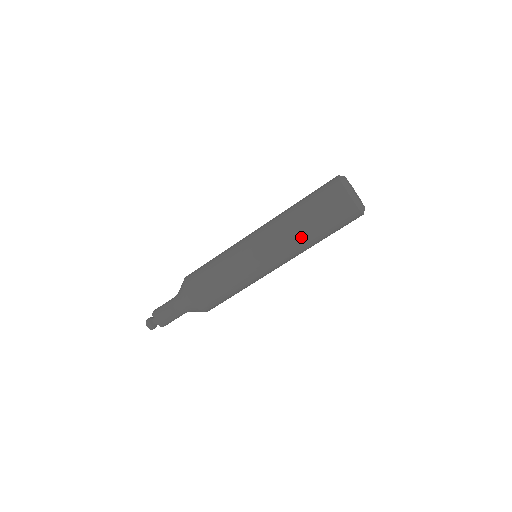
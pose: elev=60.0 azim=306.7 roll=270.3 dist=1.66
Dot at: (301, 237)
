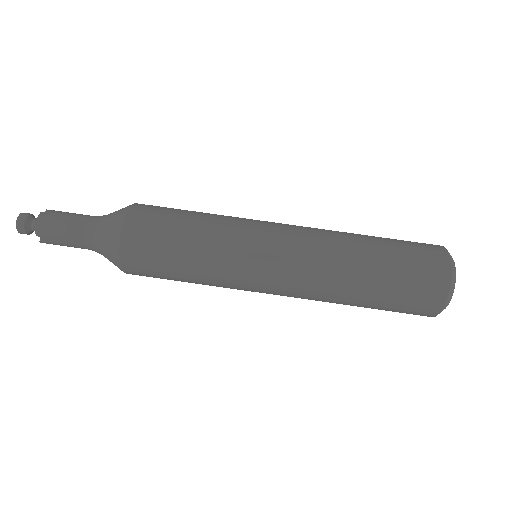
Dot at: (351, 246)
